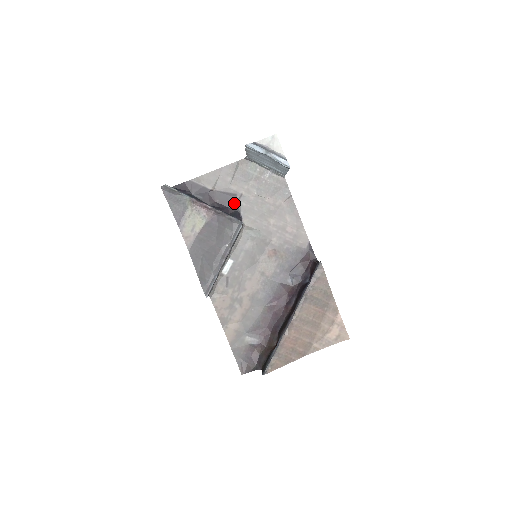
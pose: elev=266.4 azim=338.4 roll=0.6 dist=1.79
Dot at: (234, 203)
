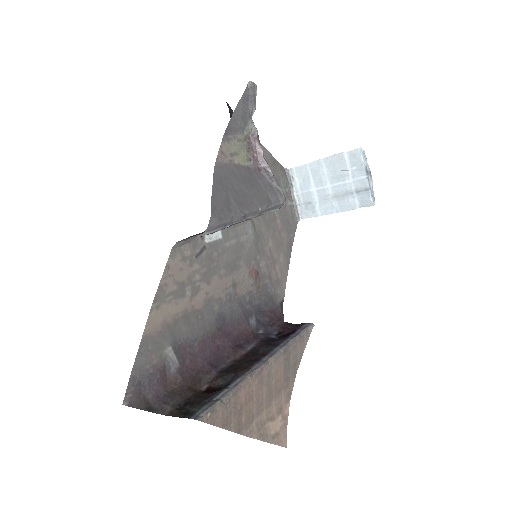
Dot at: occluded
